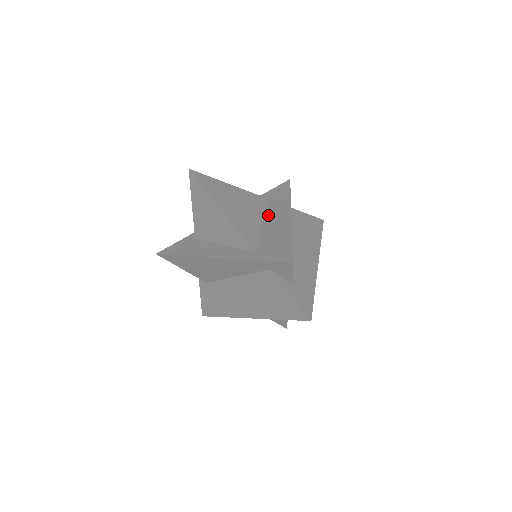
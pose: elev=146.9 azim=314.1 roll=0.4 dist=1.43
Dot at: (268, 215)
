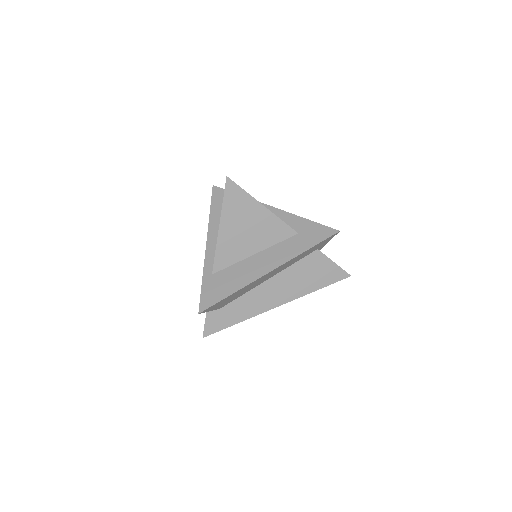
Dot at: (269, 250)
